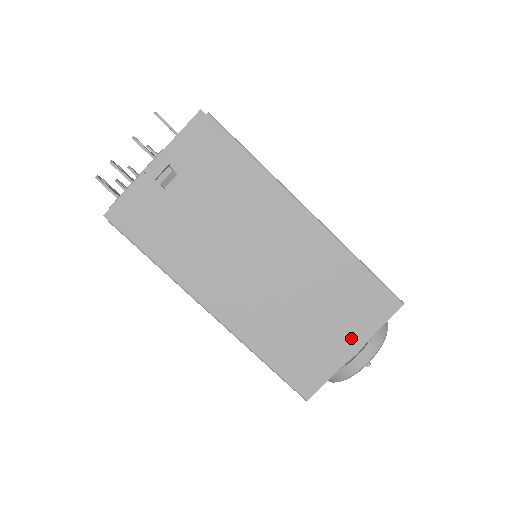
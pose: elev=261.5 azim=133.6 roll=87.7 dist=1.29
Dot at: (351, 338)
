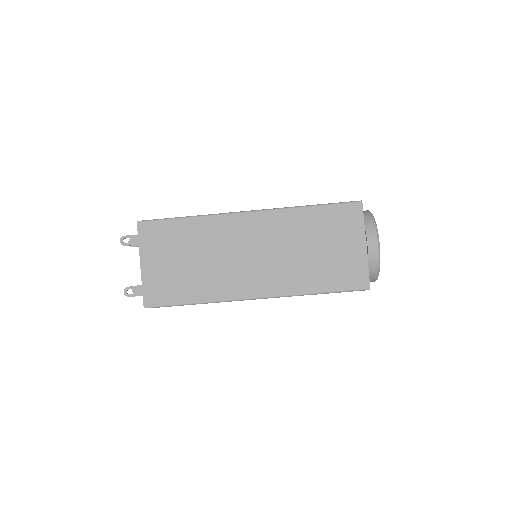
Dot at: occluded
